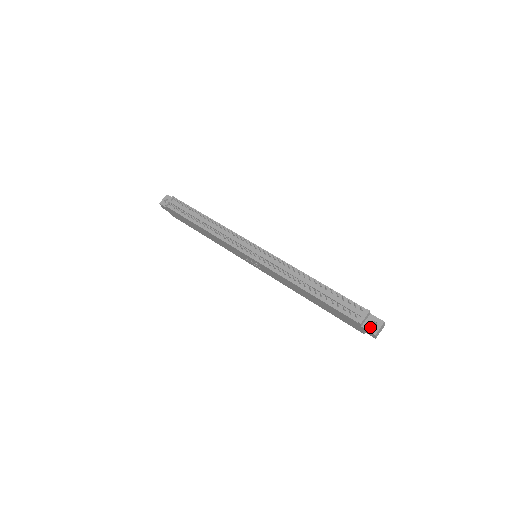
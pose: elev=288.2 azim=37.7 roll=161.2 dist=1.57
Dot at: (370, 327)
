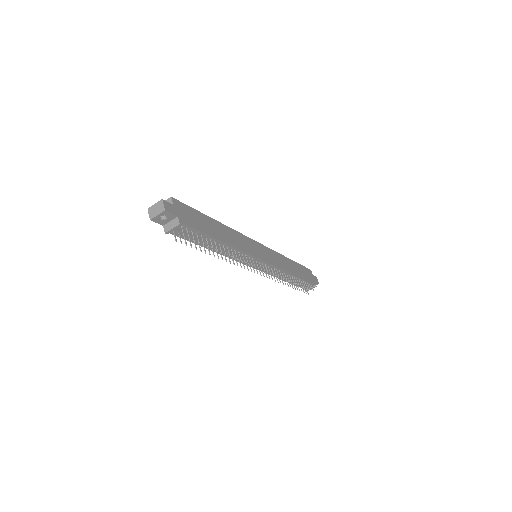
Dot at: occluded
